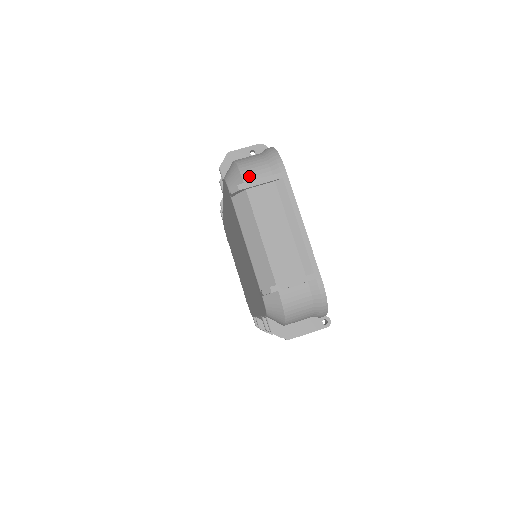
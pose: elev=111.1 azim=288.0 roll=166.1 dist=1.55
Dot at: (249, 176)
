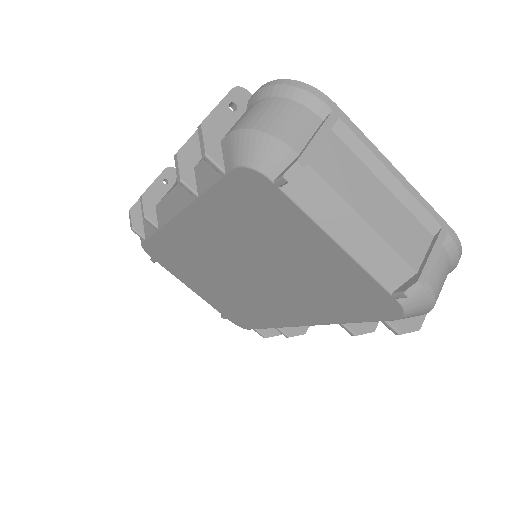
Dot at: (297, 139)
